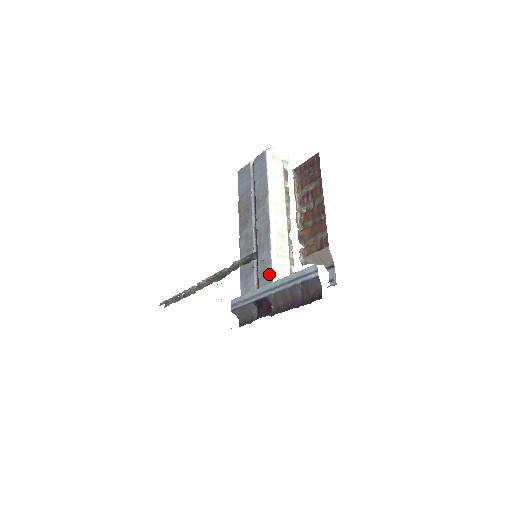
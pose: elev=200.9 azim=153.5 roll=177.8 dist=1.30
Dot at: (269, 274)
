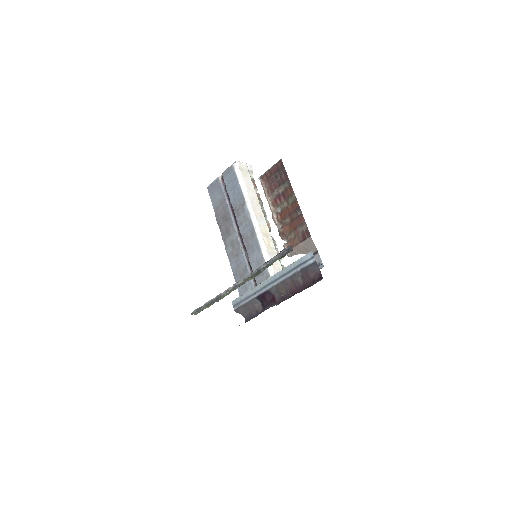
Dot at: (265, 270)
